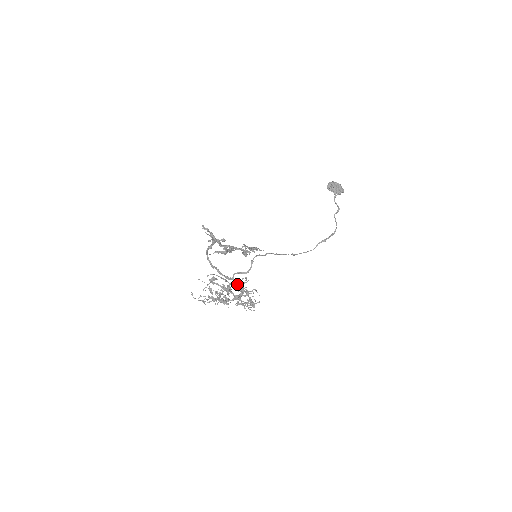
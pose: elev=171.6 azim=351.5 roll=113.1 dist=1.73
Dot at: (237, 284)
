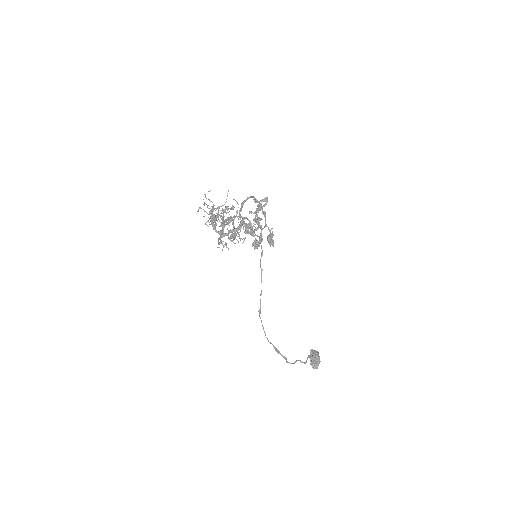
Dot at: (243, 221)
